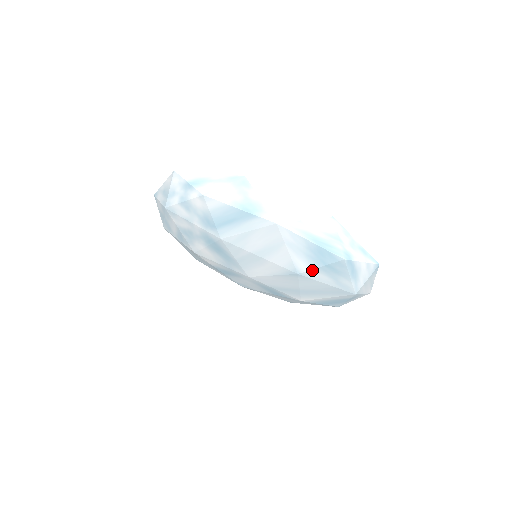
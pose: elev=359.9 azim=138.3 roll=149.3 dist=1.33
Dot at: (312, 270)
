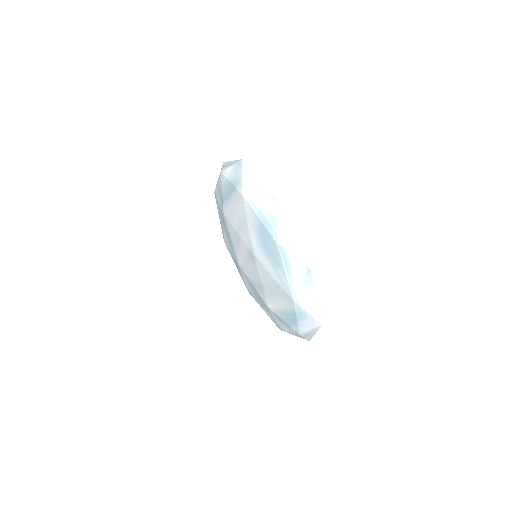
Dot at: (261, 252)
